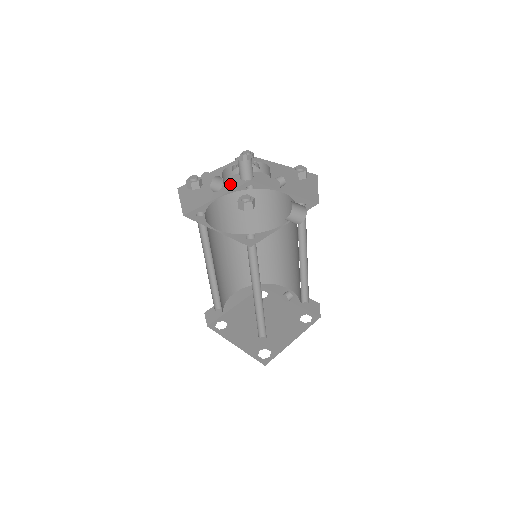
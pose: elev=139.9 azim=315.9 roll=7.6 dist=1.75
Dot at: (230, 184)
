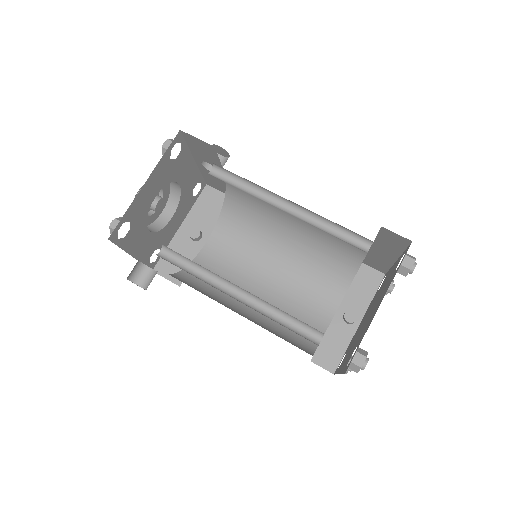
Dot at: occluded
